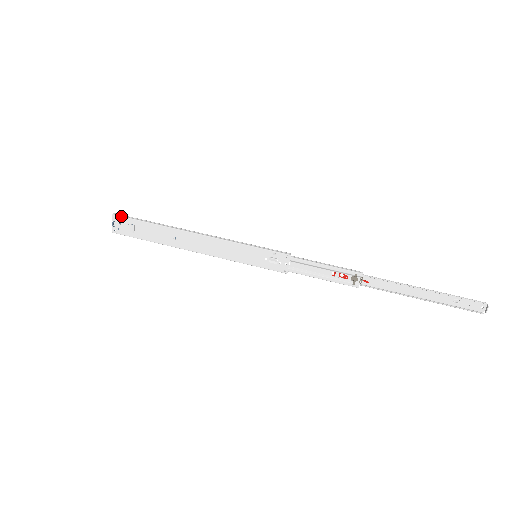
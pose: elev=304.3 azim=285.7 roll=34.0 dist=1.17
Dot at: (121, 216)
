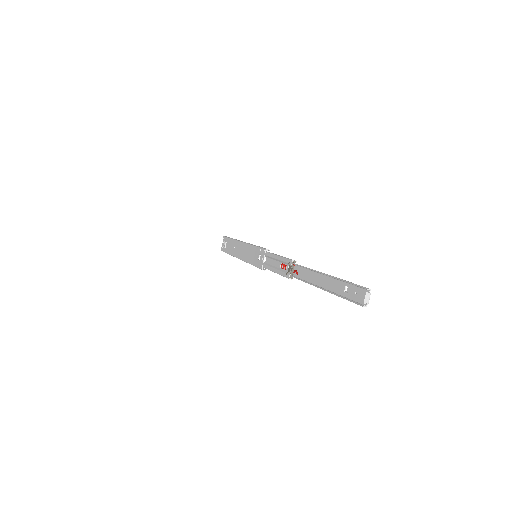
Dot at: (225, 236)
